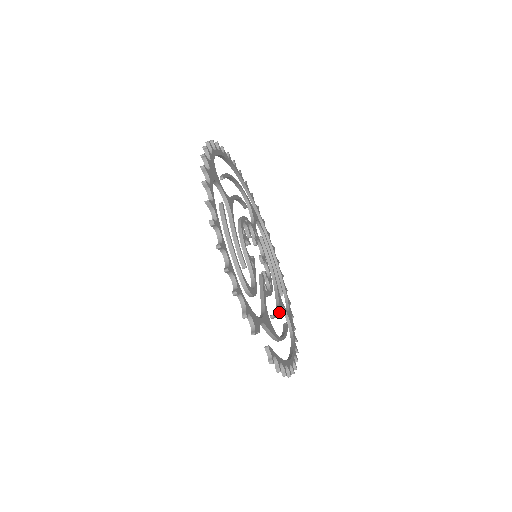
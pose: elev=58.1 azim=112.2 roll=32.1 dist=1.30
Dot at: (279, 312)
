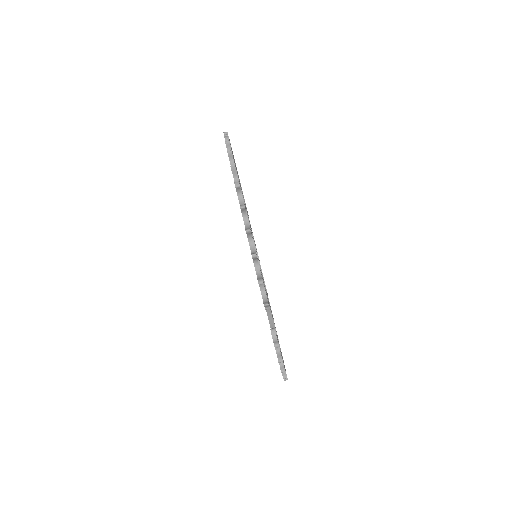
Dot at: occluded
